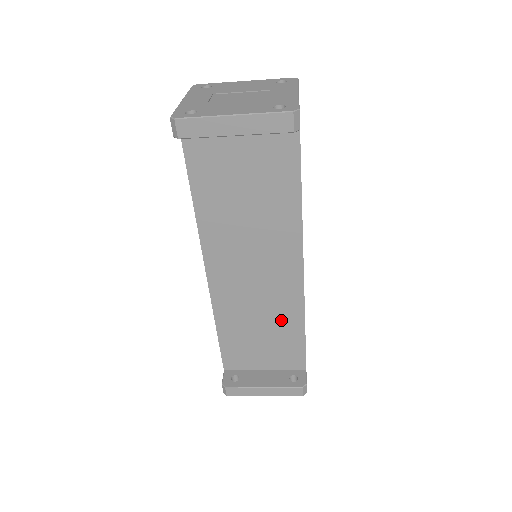
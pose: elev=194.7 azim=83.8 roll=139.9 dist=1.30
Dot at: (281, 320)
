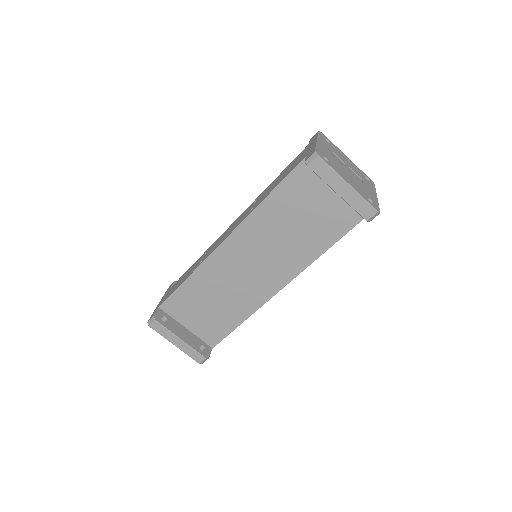
Dot at: (234, 306)
